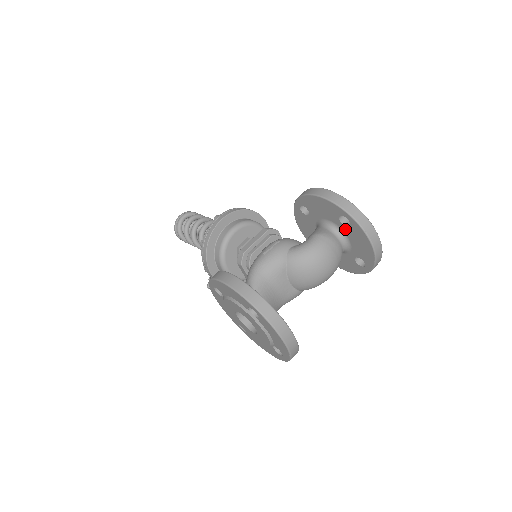
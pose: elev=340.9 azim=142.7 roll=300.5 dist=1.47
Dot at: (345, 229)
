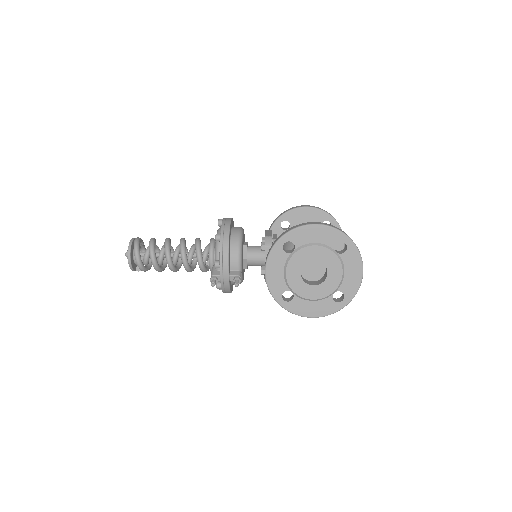
Dot at: occluded
